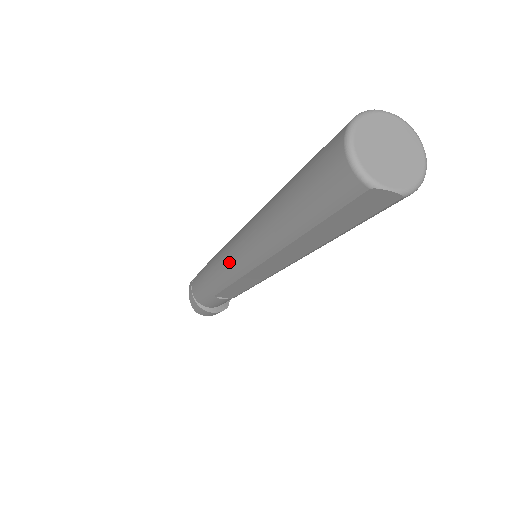
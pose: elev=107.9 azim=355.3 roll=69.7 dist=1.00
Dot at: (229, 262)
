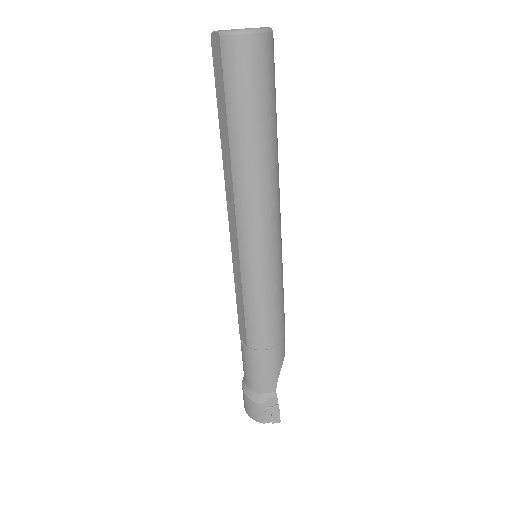
Dot at: occluded
